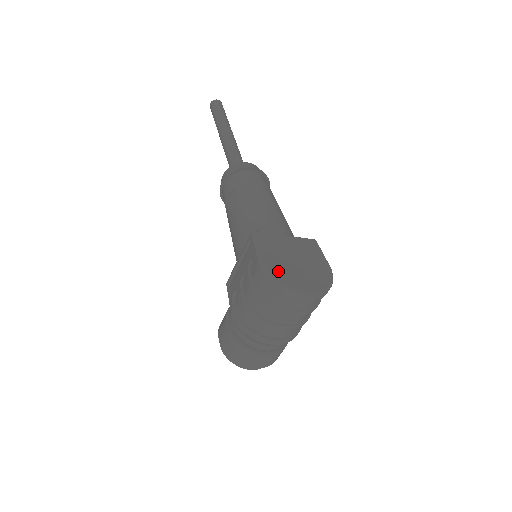
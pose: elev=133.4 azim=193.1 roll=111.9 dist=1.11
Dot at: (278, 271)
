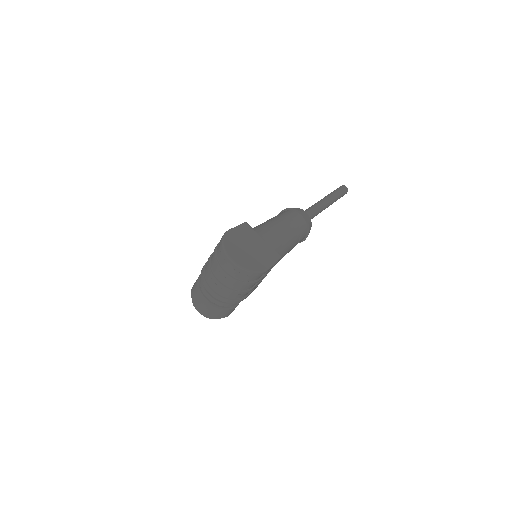
Dot at: (231, 241)
